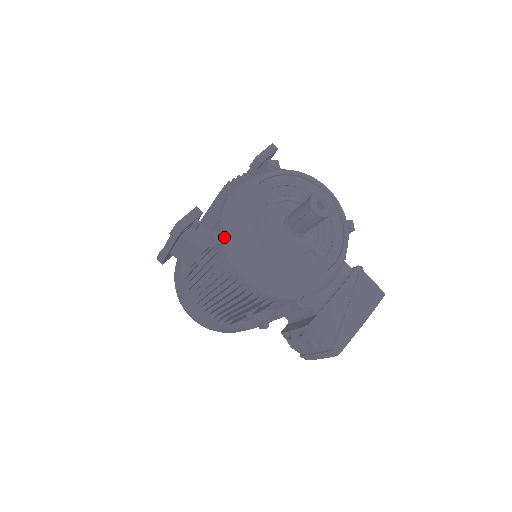
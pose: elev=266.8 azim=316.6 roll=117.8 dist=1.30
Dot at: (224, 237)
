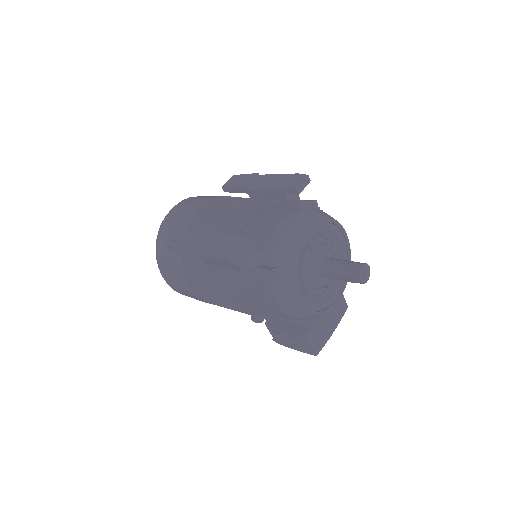
Dot at: (277, 276)
